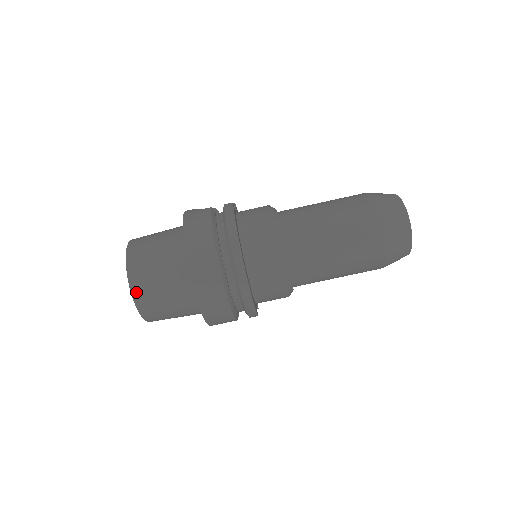
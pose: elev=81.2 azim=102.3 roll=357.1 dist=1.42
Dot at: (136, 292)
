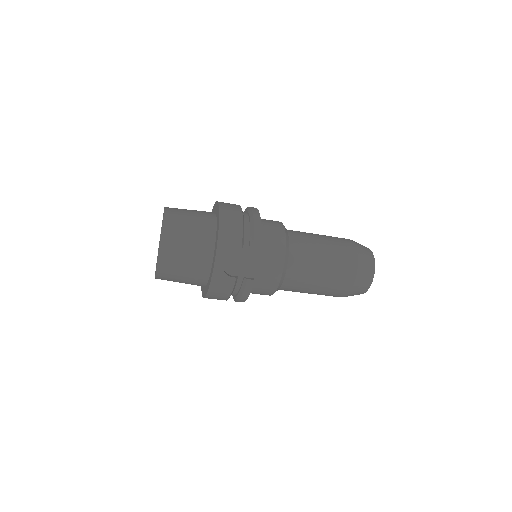
Dot at: occluded
